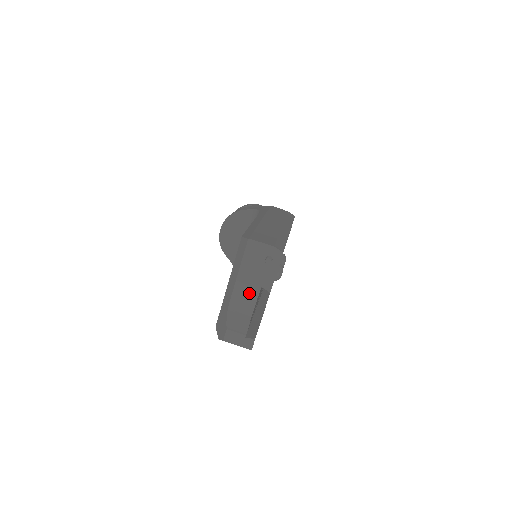
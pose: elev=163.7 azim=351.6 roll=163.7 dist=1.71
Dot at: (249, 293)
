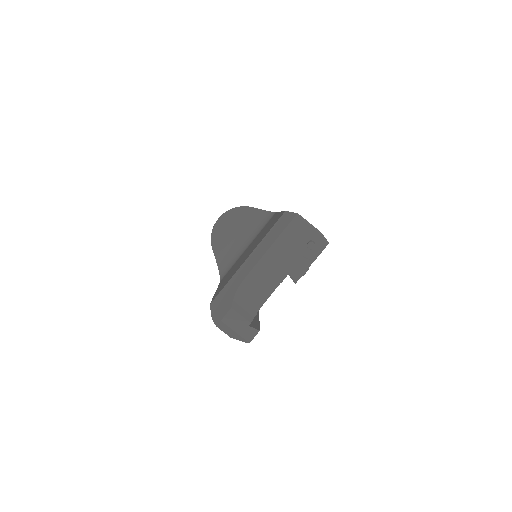
Dot at: (272, 275)
